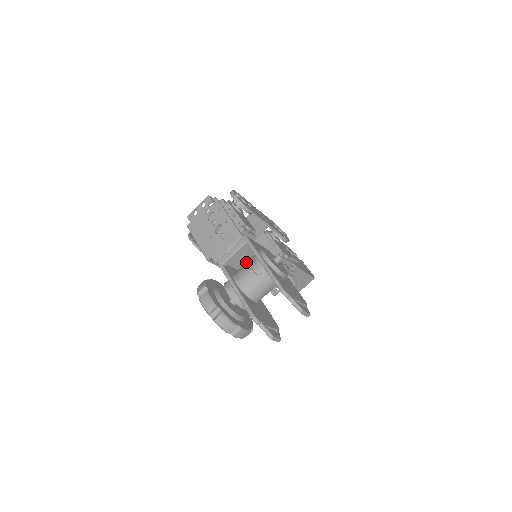
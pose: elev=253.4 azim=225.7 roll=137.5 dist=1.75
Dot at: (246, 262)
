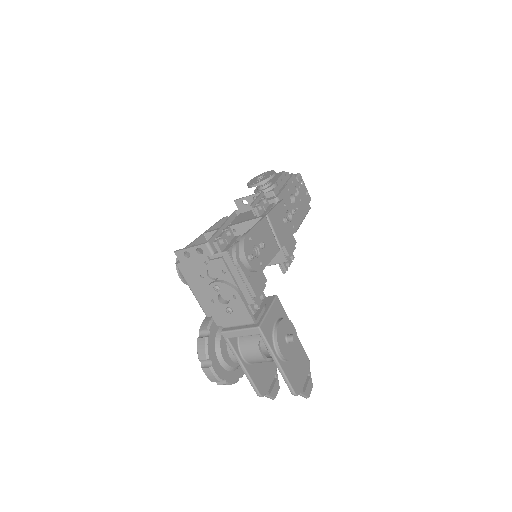
Dot at: occluded
